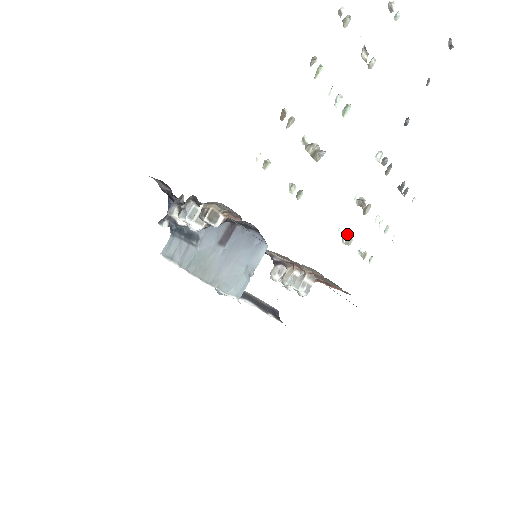
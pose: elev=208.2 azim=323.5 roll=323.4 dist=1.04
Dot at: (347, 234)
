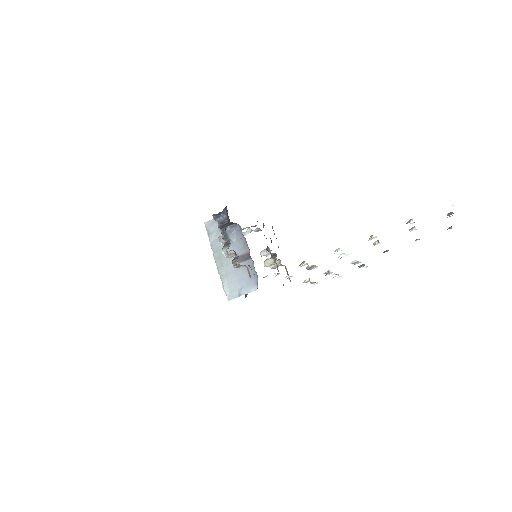
Dot at: (309, 279)
